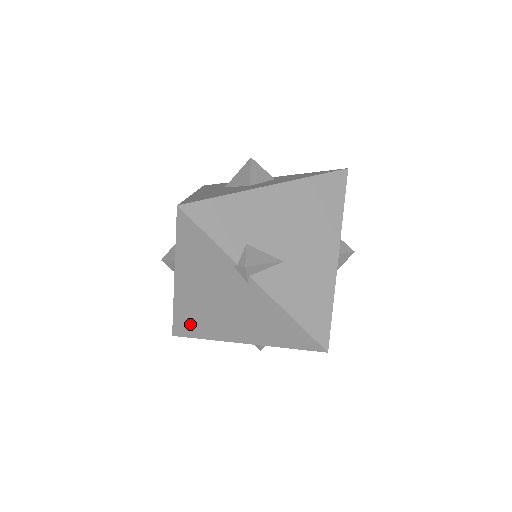
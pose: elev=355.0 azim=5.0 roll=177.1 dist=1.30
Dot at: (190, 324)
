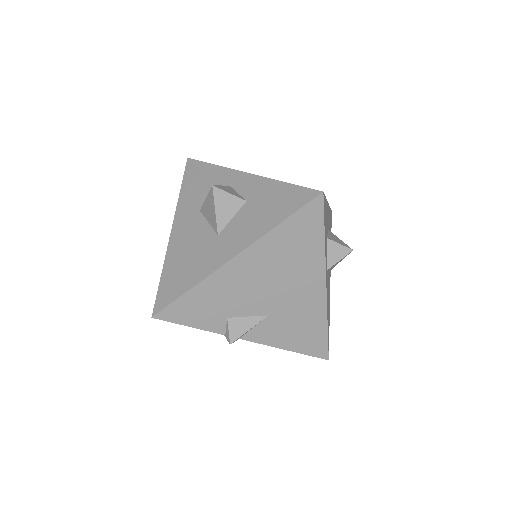
Dot at: occluded
